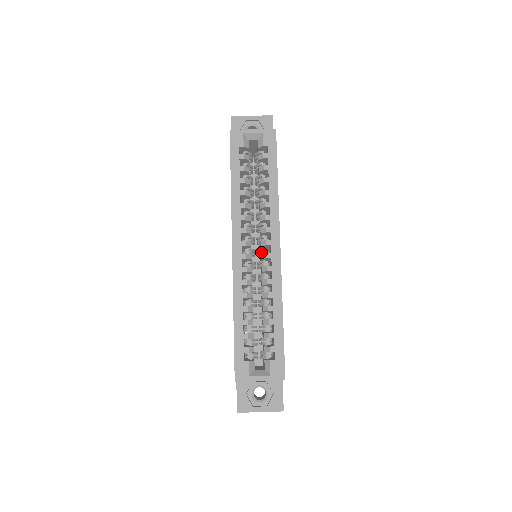
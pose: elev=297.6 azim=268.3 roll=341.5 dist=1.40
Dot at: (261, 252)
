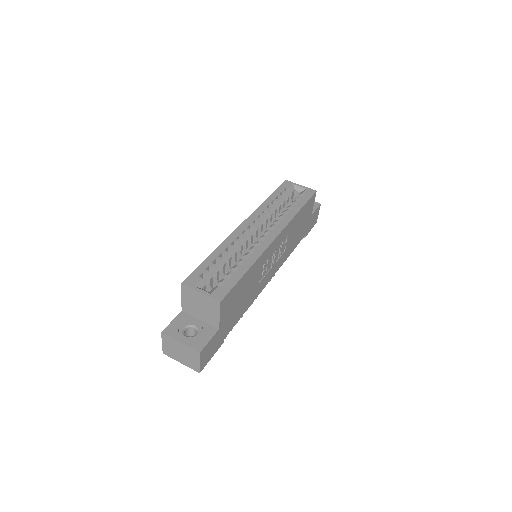
Dot at: occluded
